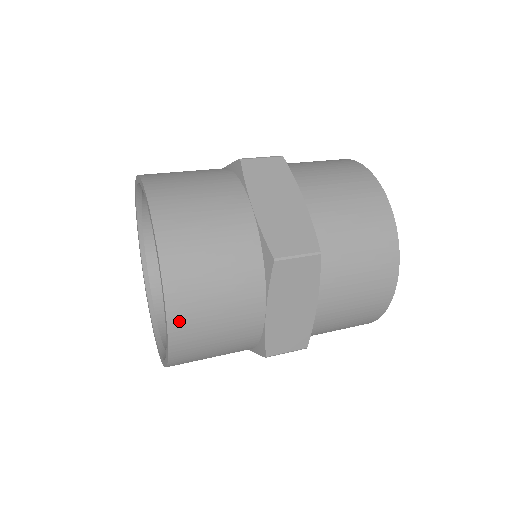
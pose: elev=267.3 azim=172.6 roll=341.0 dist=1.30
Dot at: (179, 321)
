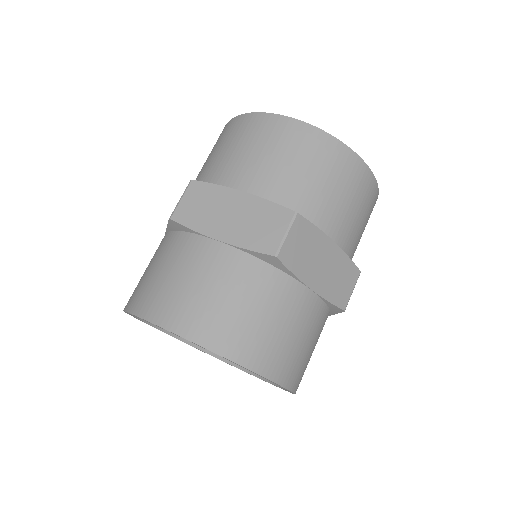
Dot at: (270, 367)
